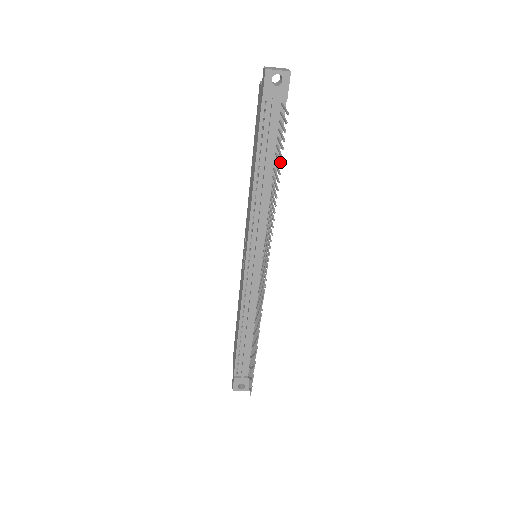
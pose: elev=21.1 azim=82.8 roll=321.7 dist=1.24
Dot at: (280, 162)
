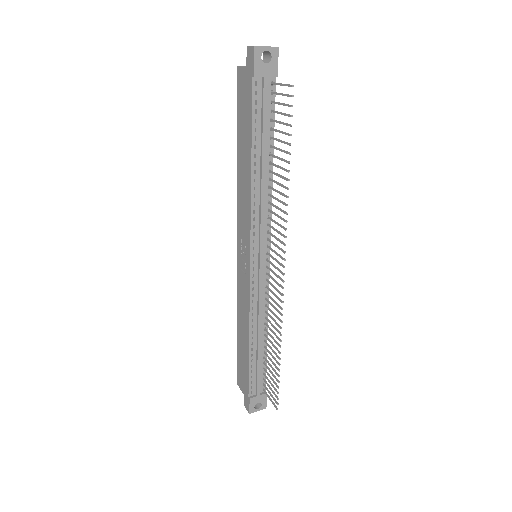
Dot at: occluded
